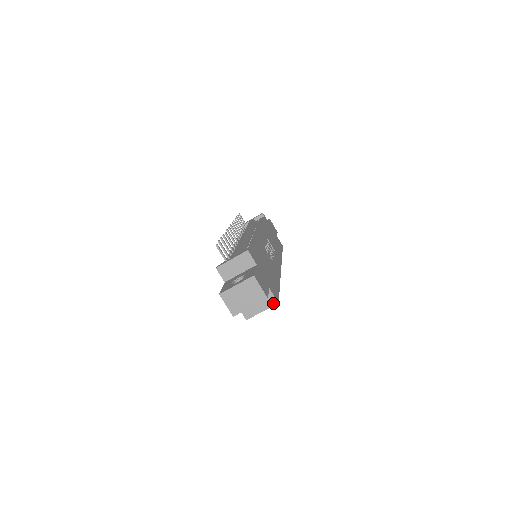
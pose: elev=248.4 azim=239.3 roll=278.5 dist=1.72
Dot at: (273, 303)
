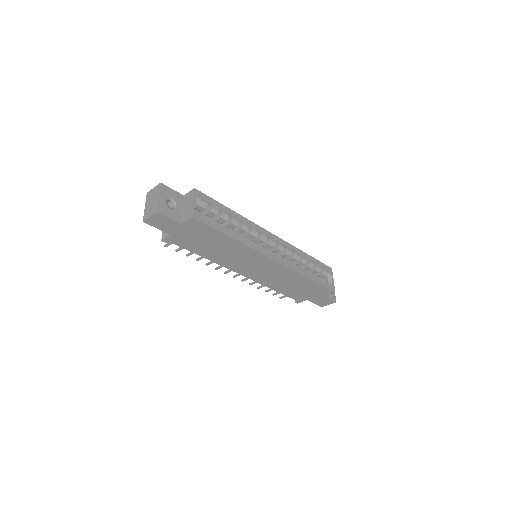
Dot at: (192, 193)
